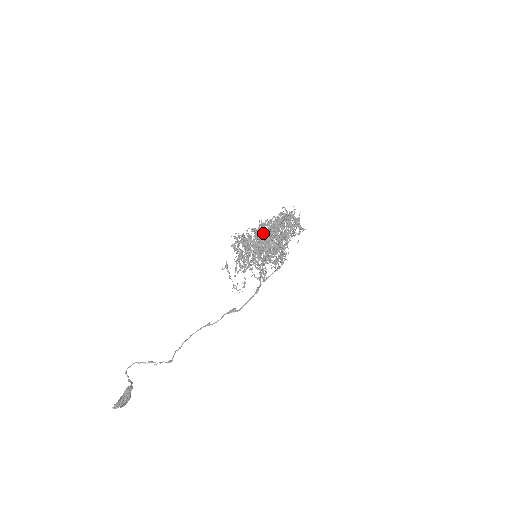
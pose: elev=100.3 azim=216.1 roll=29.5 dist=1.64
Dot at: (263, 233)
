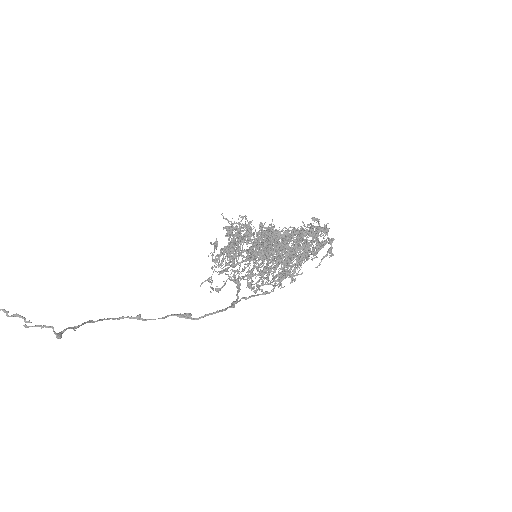
Dot at: (280, 232)
